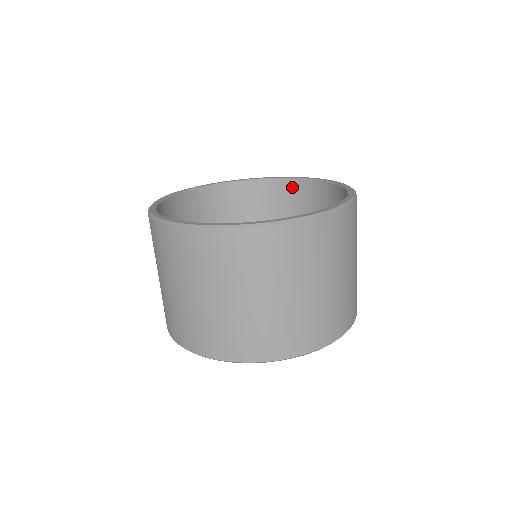
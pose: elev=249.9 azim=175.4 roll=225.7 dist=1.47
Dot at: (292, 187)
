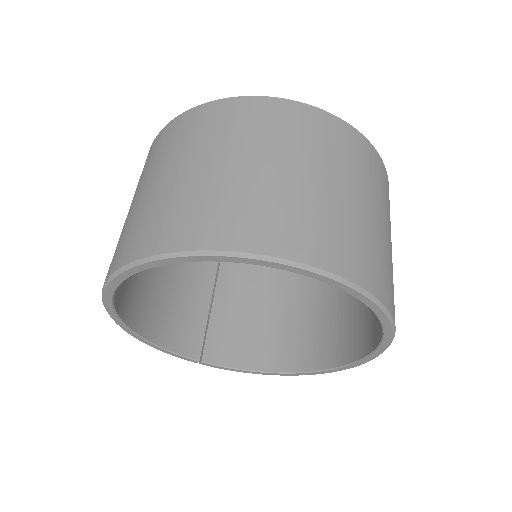
Dot at: occluded
